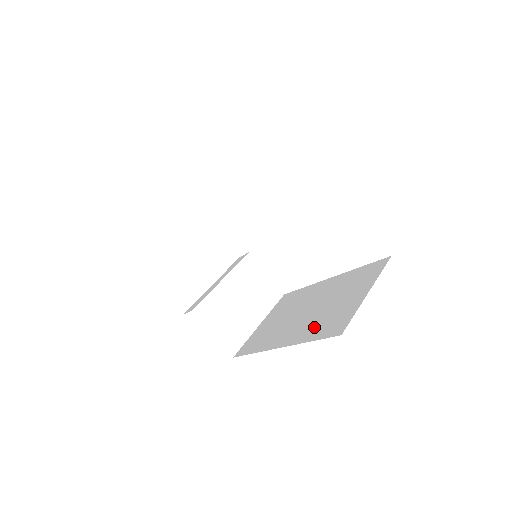
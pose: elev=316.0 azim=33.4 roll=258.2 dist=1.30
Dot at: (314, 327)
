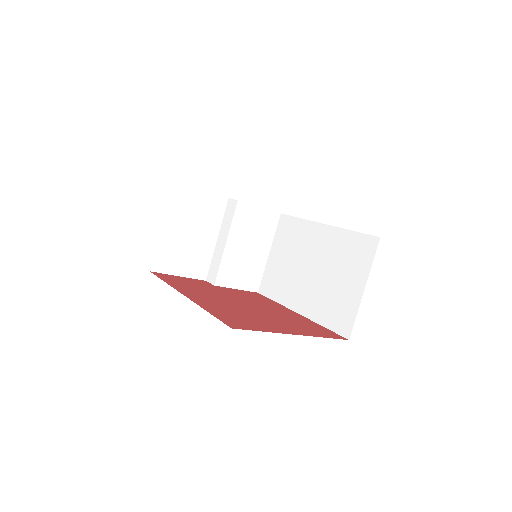
Dot at: (323, 307)
